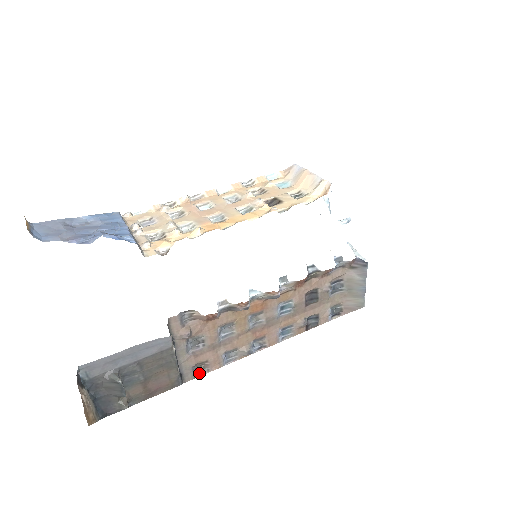
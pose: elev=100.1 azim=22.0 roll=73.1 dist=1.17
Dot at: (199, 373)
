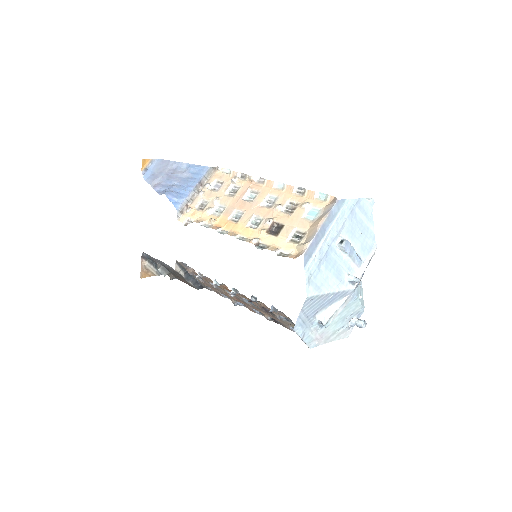
Dot at: occluded
